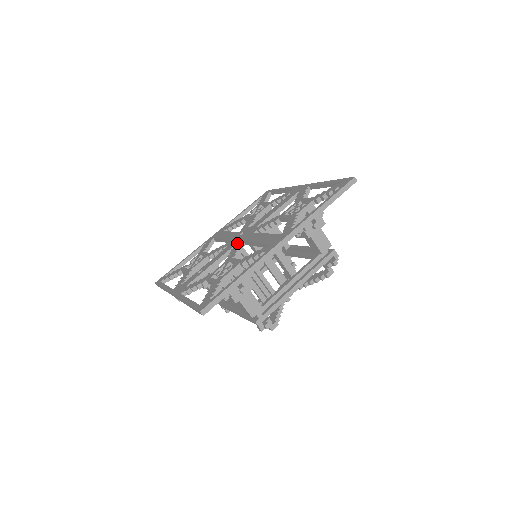
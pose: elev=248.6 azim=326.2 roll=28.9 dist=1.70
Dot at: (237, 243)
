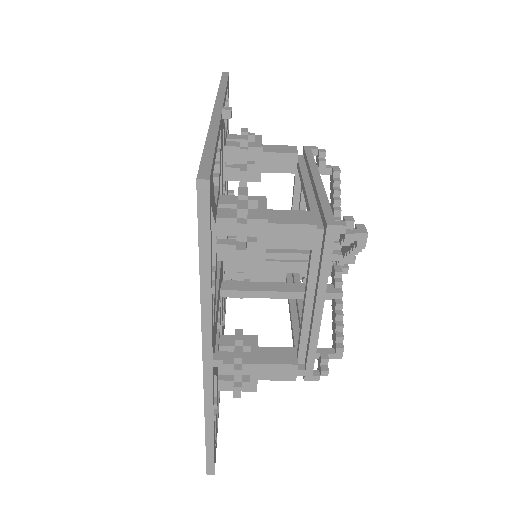
Dot at: occluded
